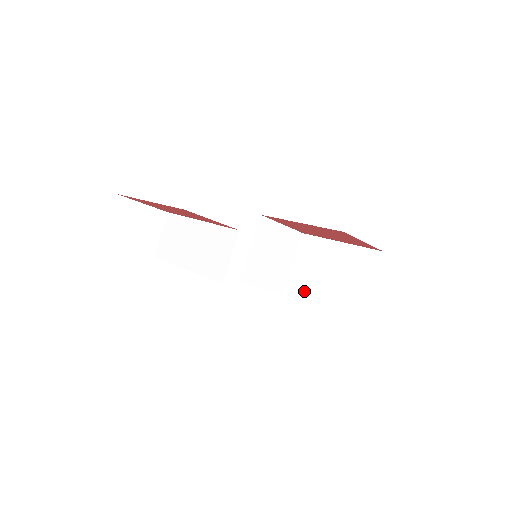
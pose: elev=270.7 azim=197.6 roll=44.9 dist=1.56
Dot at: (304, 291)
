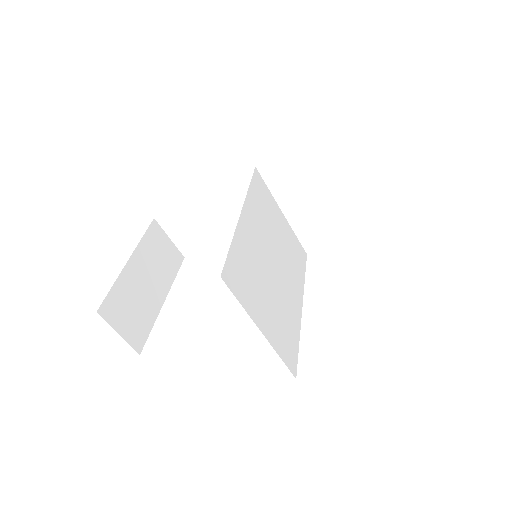
Dot at: occluded
